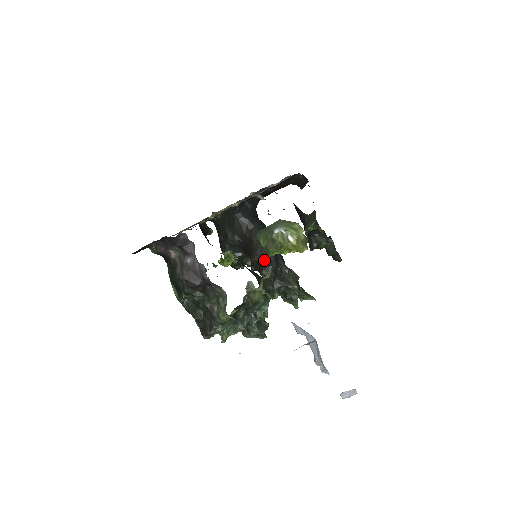
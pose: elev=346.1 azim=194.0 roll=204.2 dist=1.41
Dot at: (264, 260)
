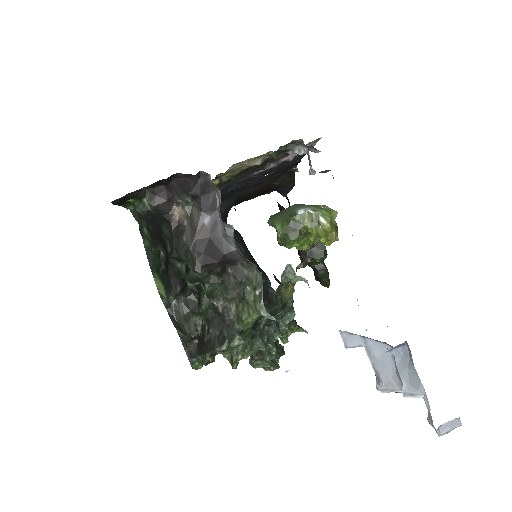
Dot at: occluded
